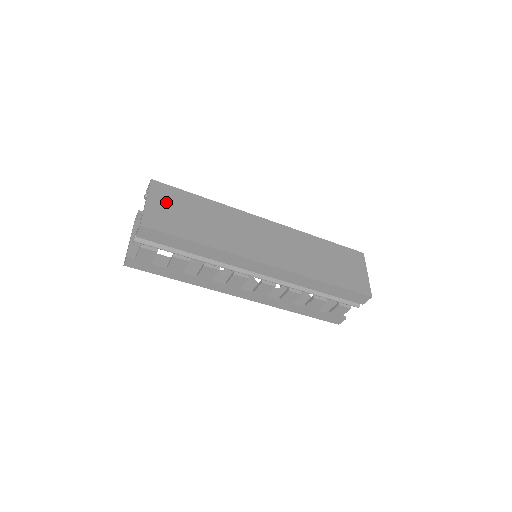
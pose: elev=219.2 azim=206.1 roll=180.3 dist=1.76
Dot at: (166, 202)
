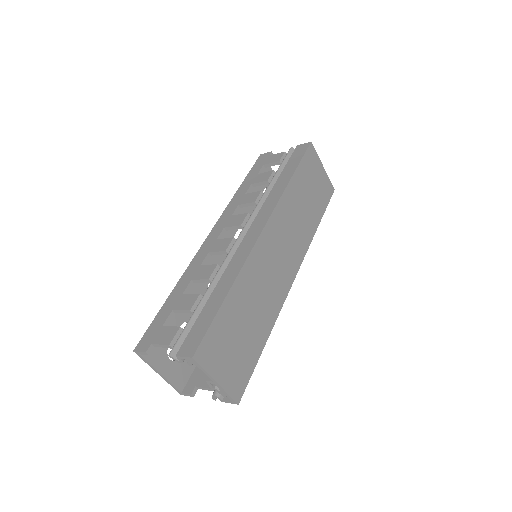
Dot at: (223, 355)
